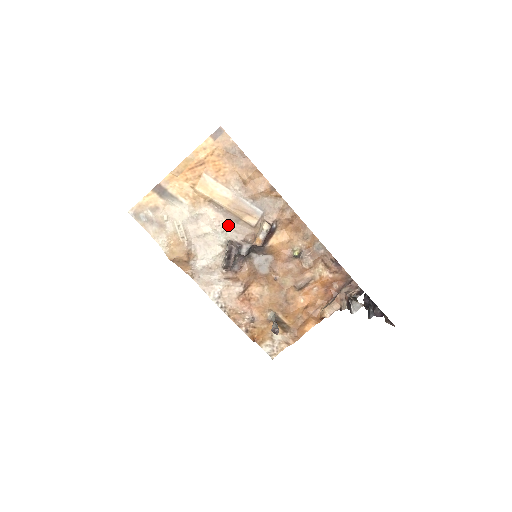
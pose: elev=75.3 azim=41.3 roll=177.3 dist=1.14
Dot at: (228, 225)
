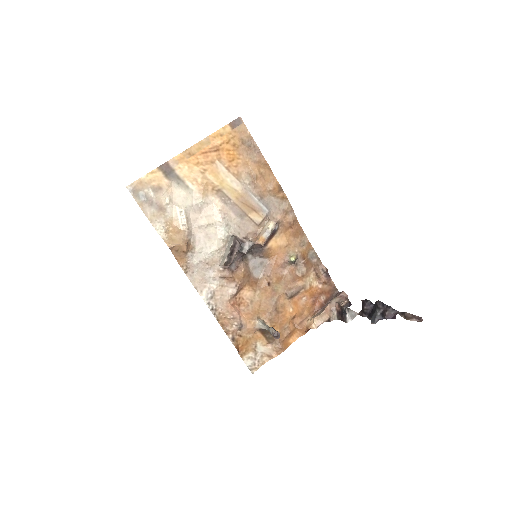
Dot at: (232, 219)
